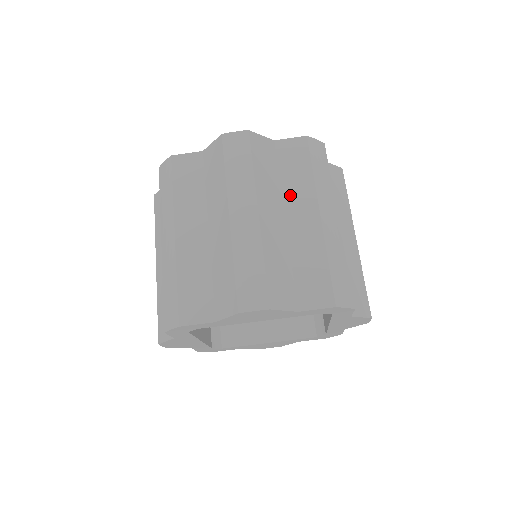
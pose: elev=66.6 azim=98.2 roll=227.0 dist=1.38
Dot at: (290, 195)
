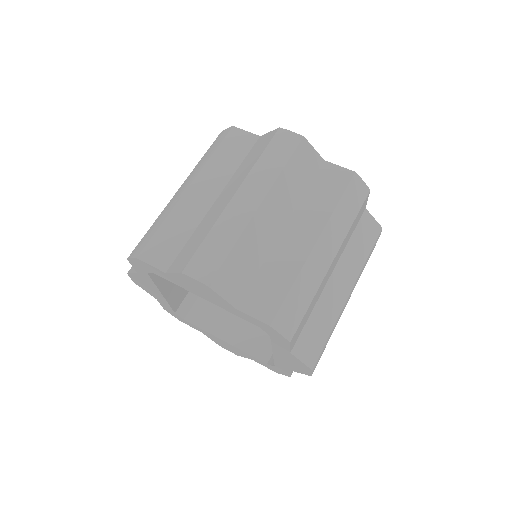
Dot at: (303, 211)
